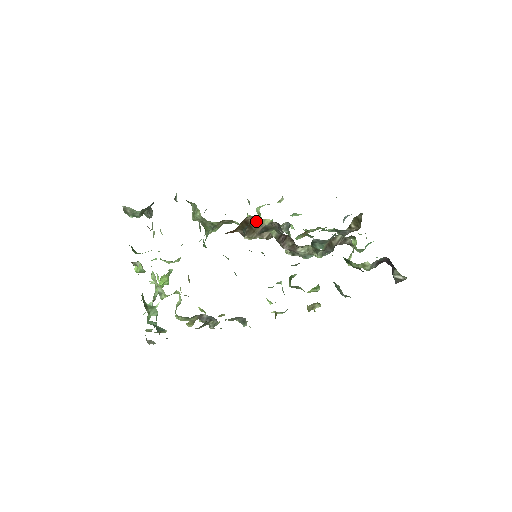
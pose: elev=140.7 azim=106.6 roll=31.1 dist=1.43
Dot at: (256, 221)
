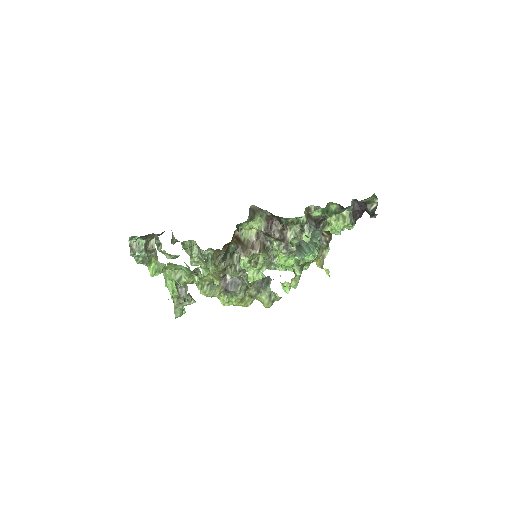
Dot at: (245, 236)
